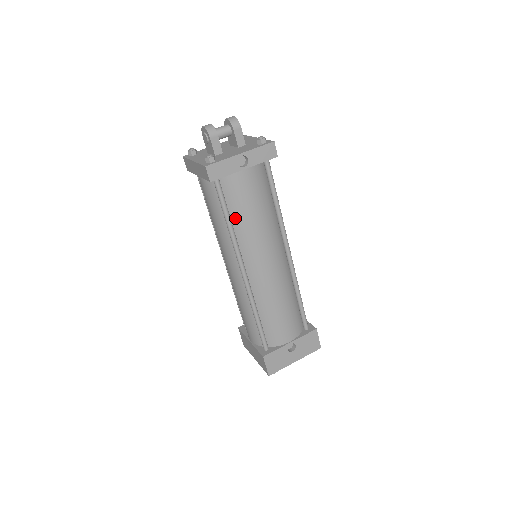
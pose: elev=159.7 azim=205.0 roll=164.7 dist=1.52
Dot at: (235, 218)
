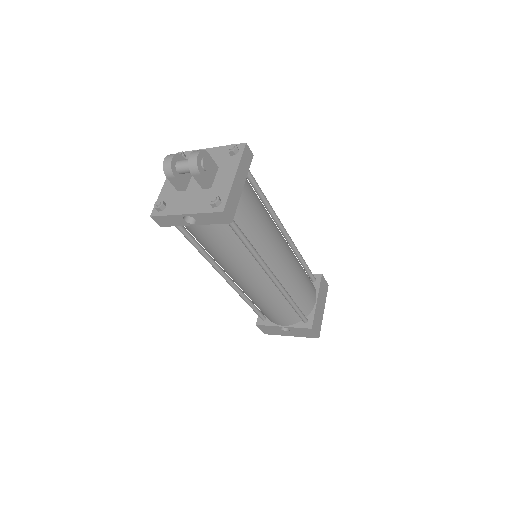
Dot at: occluded
